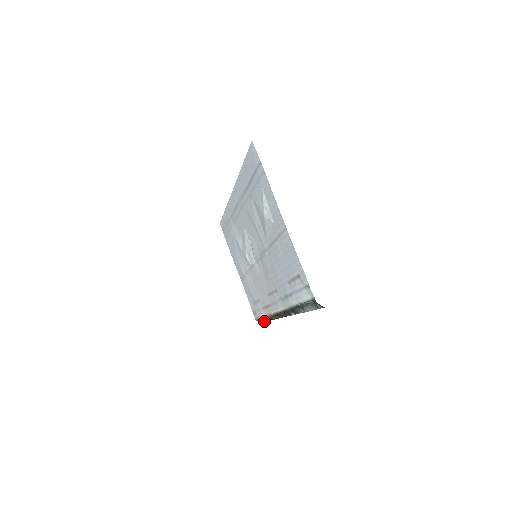
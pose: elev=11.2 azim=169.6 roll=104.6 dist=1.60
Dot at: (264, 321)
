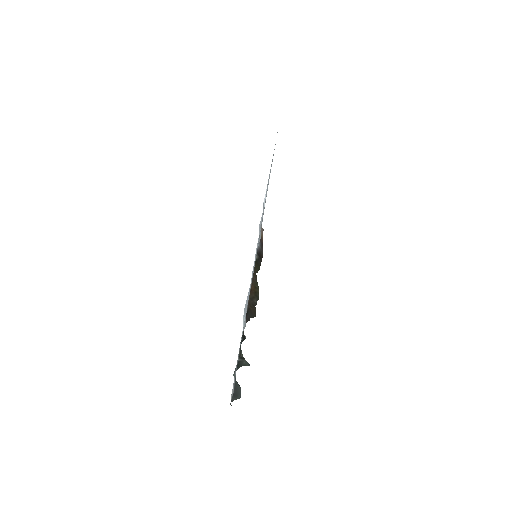
Dot at: (262, 241)
